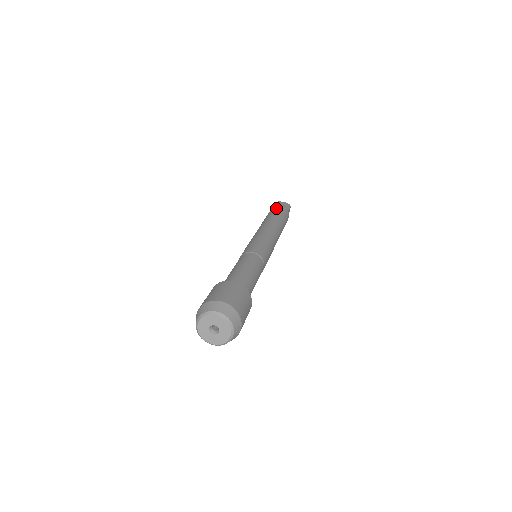
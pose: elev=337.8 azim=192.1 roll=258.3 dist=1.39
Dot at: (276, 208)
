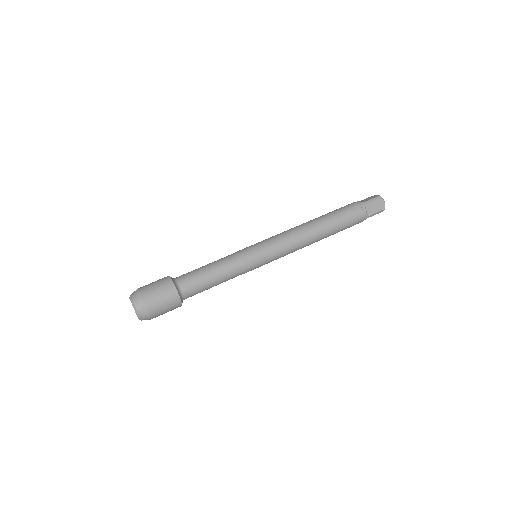
Dot at: (346, 205)
